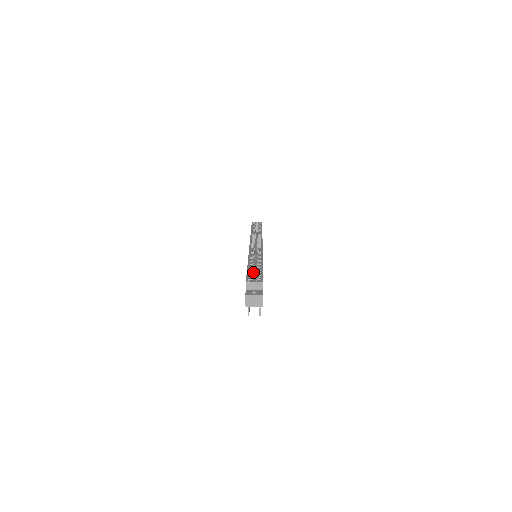
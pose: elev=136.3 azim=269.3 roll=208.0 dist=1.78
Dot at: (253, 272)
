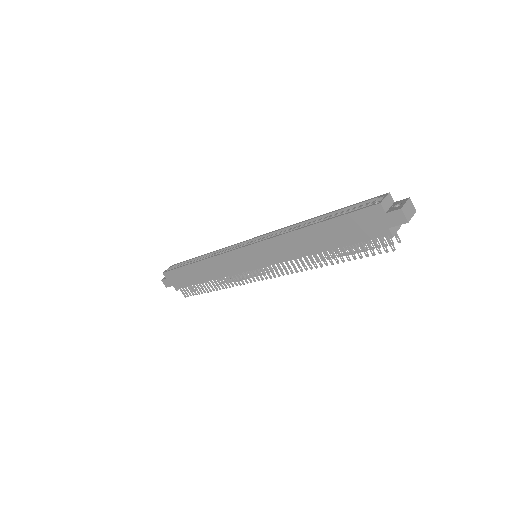
Dot at: occluded
